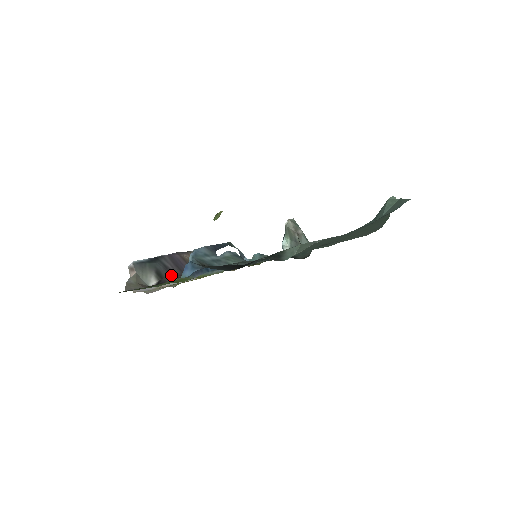
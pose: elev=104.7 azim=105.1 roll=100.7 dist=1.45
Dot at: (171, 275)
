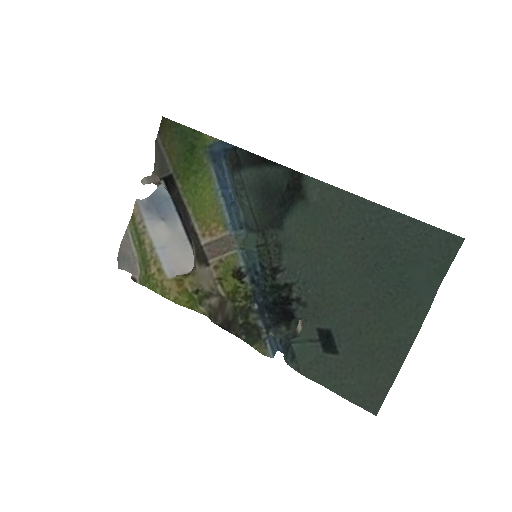
Dot at: (179, 201)
